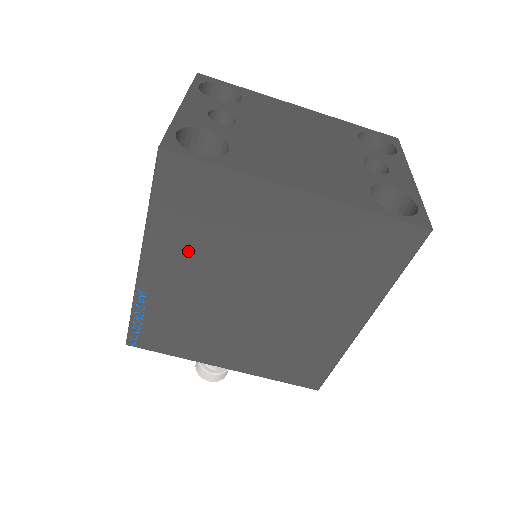
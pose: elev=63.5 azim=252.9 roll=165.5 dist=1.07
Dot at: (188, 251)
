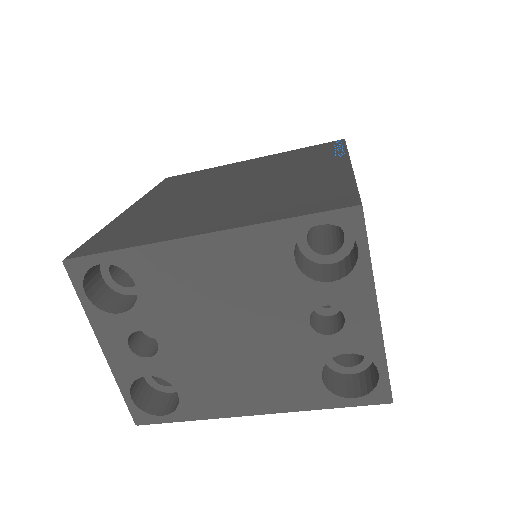
Dot at: occluded
